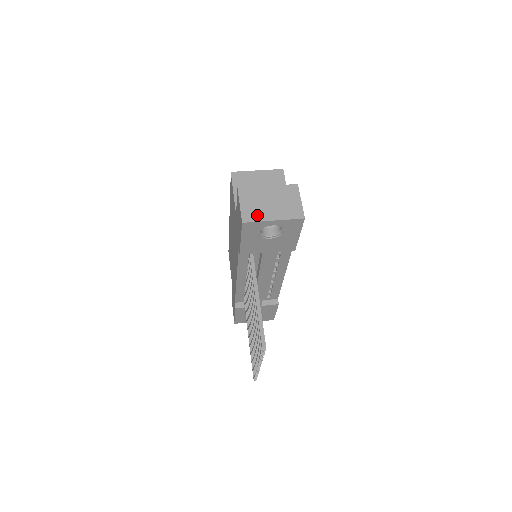
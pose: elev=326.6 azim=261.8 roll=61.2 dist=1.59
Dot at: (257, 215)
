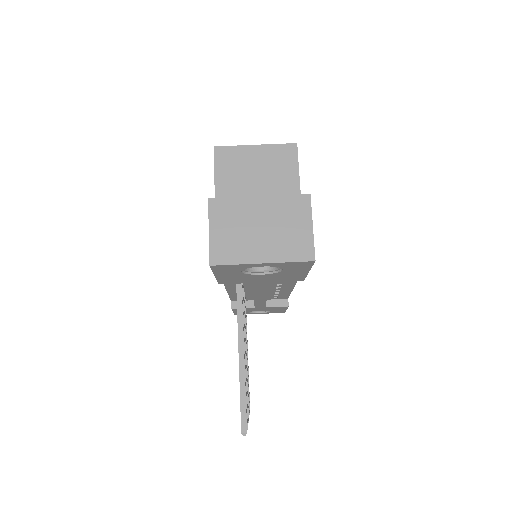
Dot at: (236, 252)
